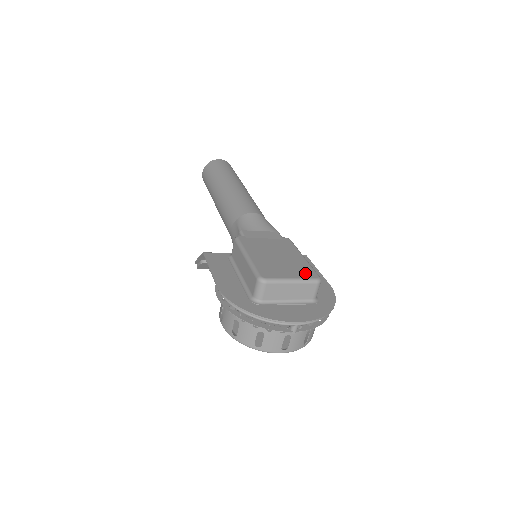
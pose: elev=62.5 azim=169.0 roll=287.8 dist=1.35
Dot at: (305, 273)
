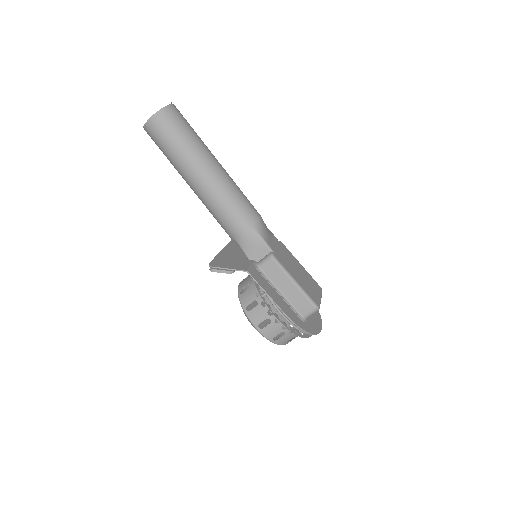
Dot at: (317, 287)
